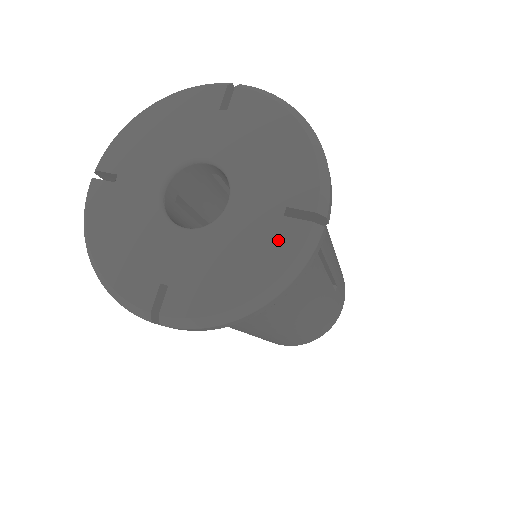
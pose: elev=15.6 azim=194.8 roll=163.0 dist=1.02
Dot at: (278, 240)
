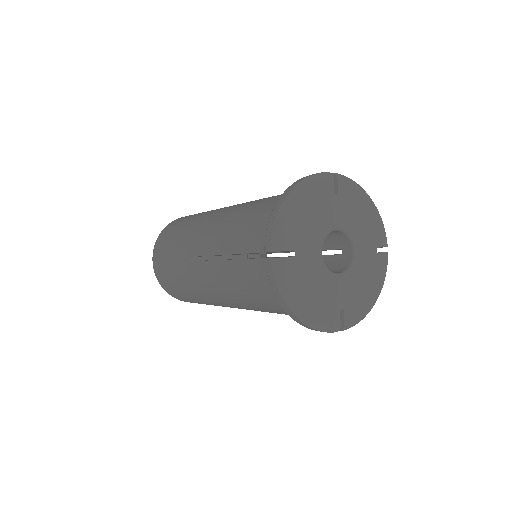
Dot at: (379, 266)
